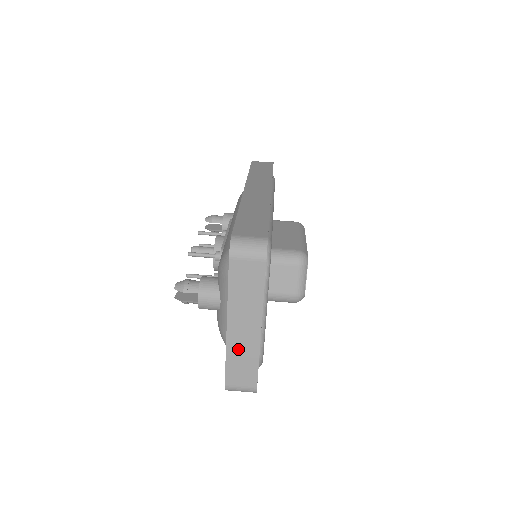
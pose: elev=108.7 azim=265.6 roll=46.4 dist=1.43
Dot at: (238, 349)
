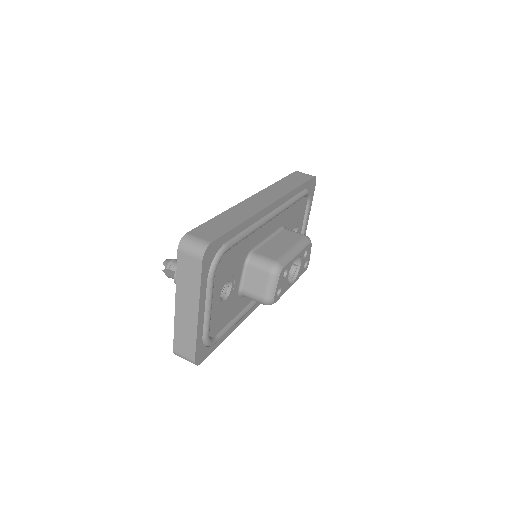
Dot at: (182, 325)
